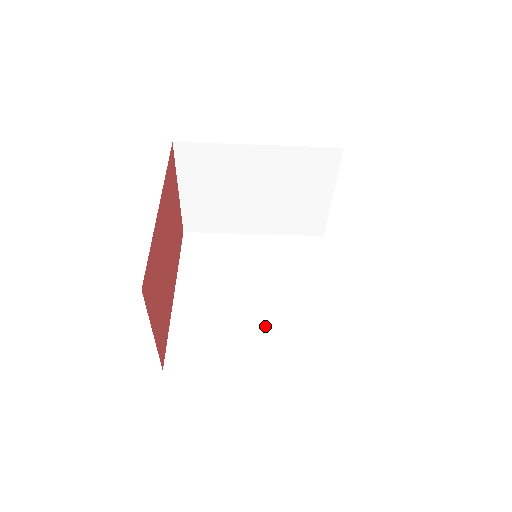
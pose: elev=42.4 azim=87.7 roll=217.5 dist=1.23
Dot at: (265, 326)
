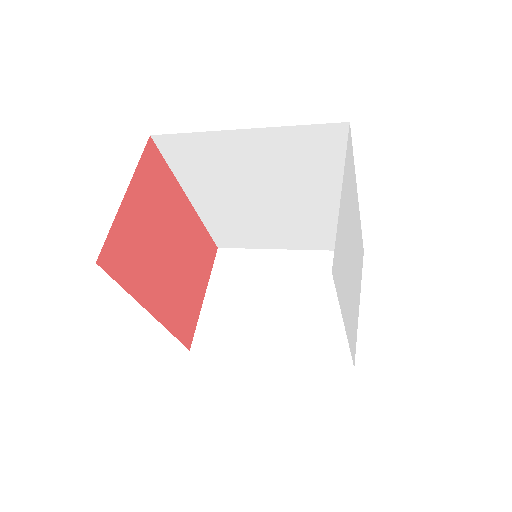
Dot at: (288, 223)
